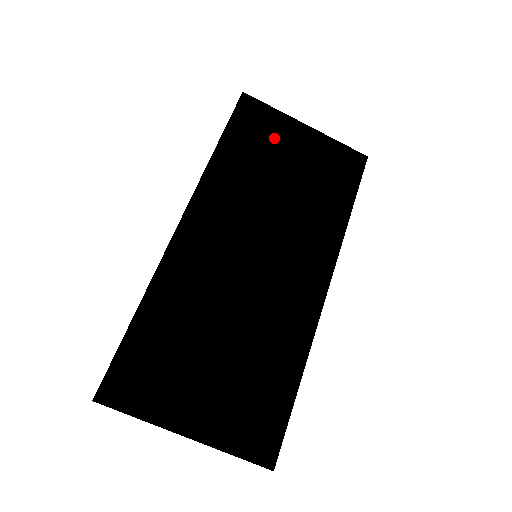
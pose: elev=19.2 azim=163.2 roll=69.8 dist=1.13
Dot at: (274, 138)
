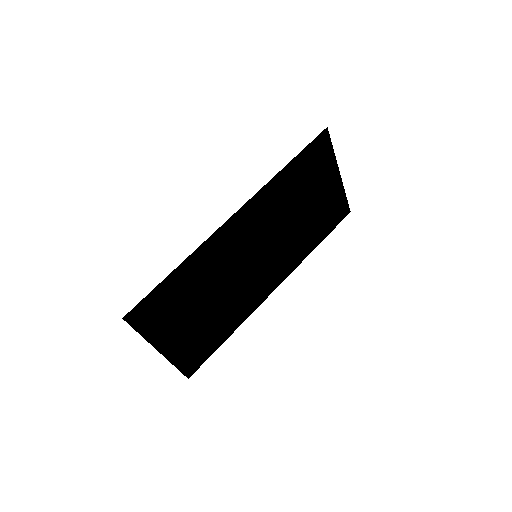
Dot at: (318, 175)
